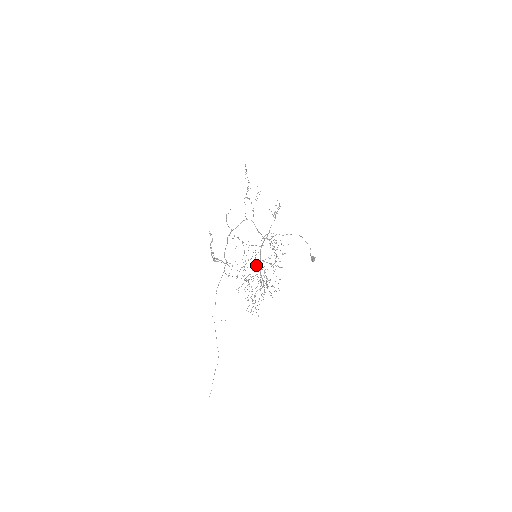
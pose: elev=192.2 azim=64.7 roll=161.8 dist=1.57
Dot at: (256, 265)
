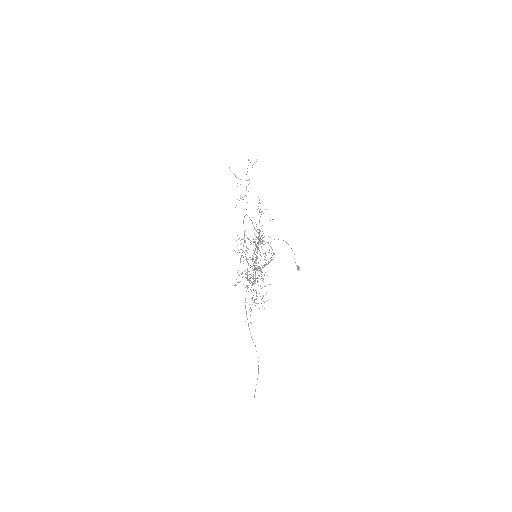
Dot at: (253, 264)
